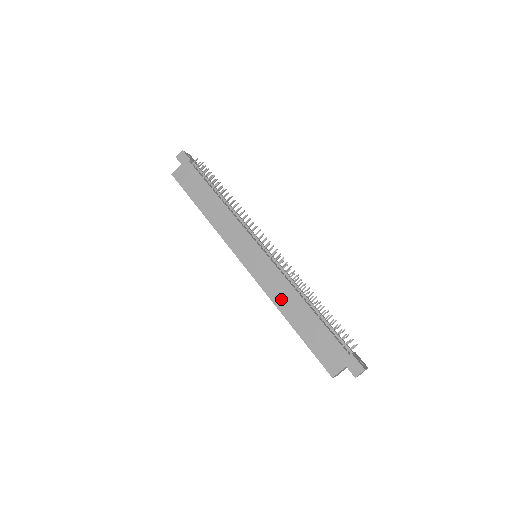
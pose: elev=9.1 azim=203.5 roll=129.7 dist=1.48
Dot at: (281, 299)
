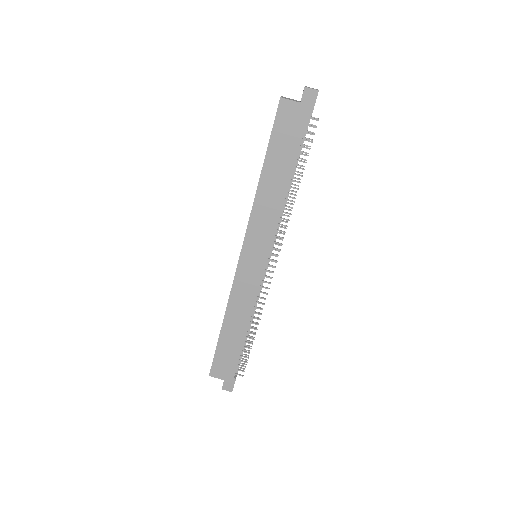
Dot at: (236, 308)
